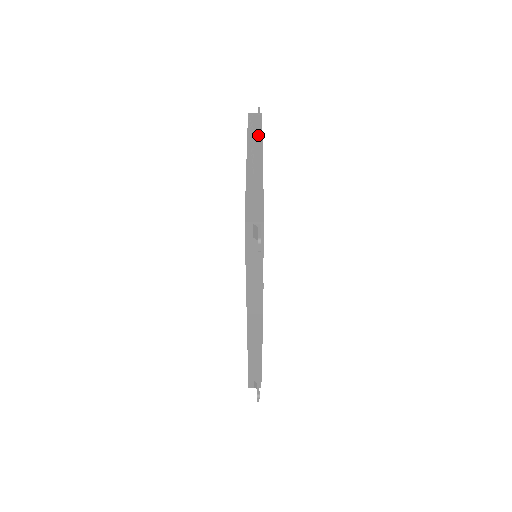
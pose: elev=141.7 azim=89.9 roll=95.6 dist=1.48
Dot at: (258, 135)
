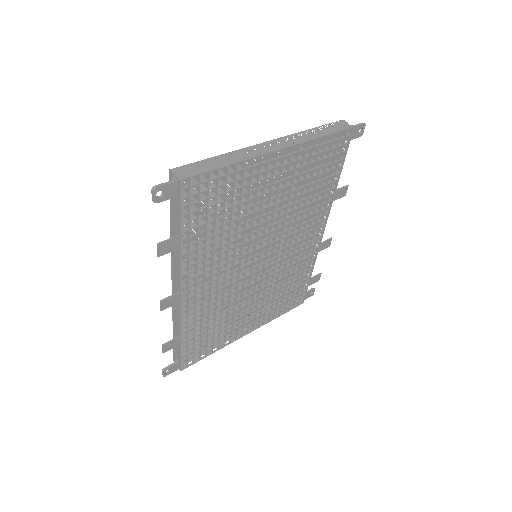
Dot at: (313, 136)
